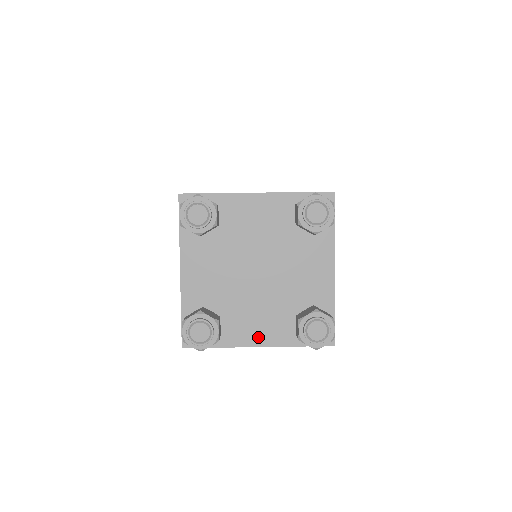
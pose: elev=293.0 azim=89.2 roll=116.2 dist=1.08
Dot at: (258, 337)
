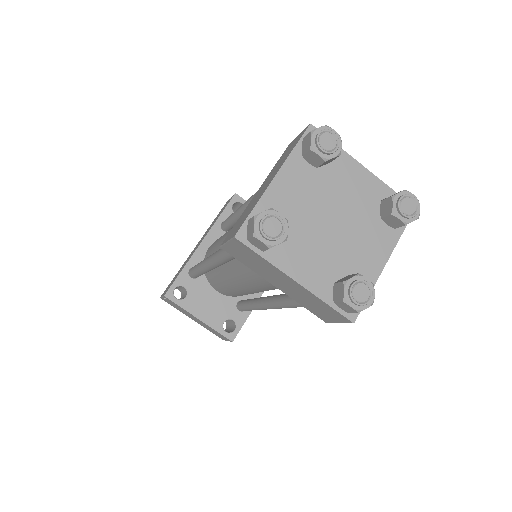
Dot at: (379, 258)
